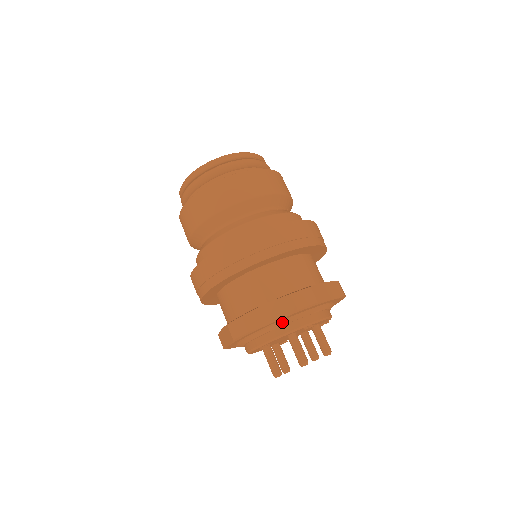
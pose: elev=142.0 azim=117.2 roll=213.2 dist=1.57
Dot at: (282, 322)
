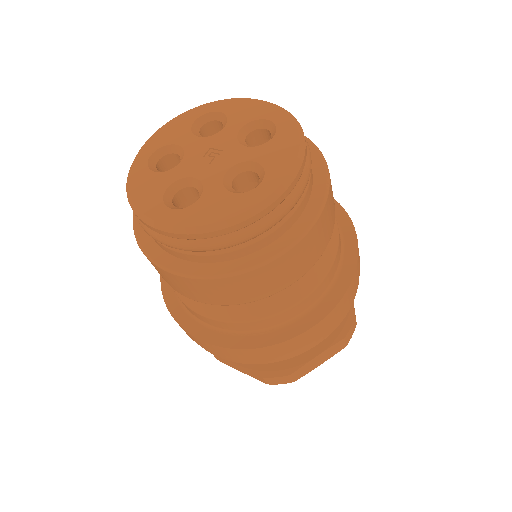
Dot at: occluded
